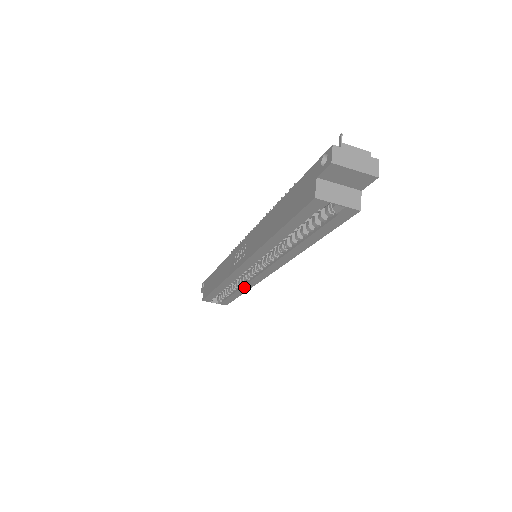
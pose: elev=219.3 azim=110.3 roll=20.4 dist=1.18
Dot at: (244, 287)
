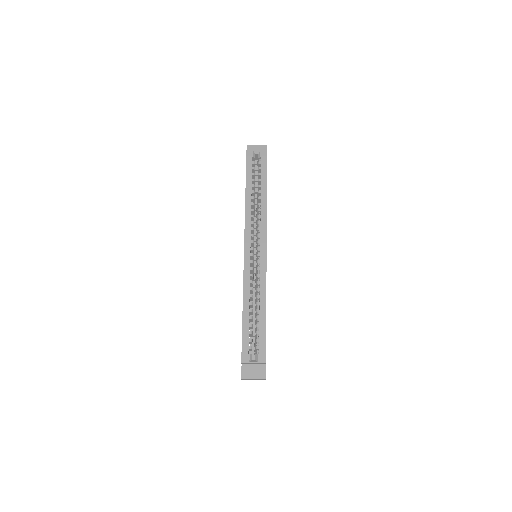
Dot at: (261, 290)
